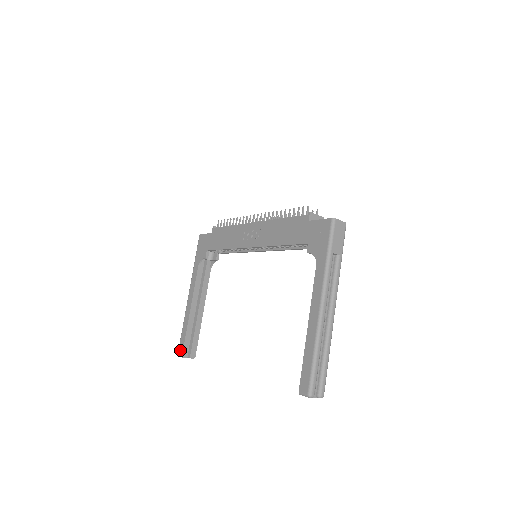
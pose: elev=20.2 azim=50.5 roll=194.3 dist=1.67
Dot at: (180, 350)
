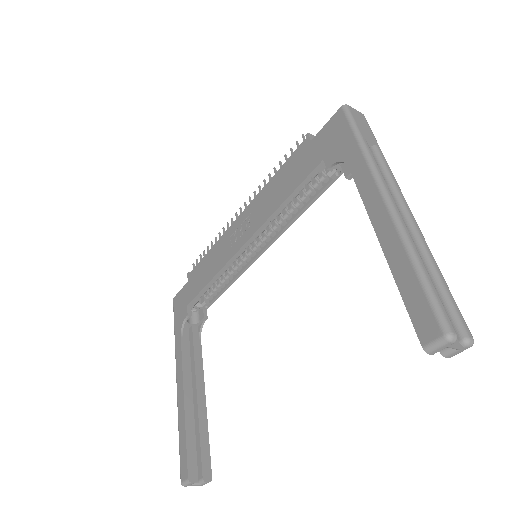
Dot at: (183, 472)
